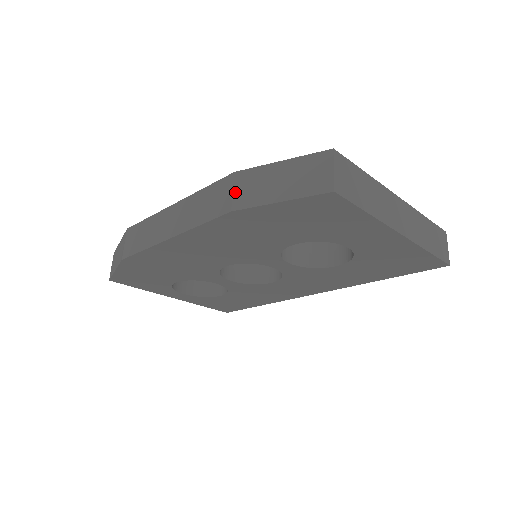
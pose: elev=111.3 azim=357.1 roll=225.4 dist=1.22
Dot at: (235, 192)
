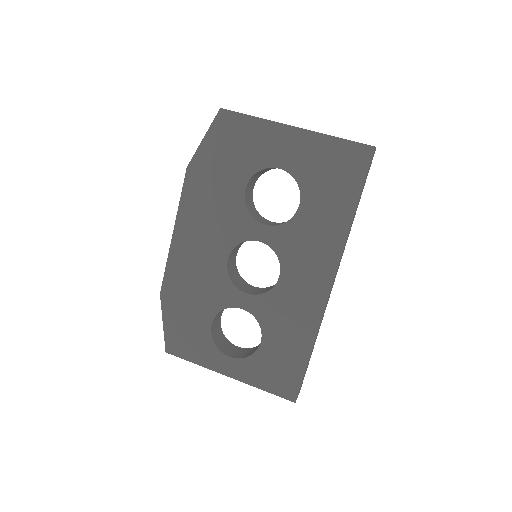
Dot at: occluded
